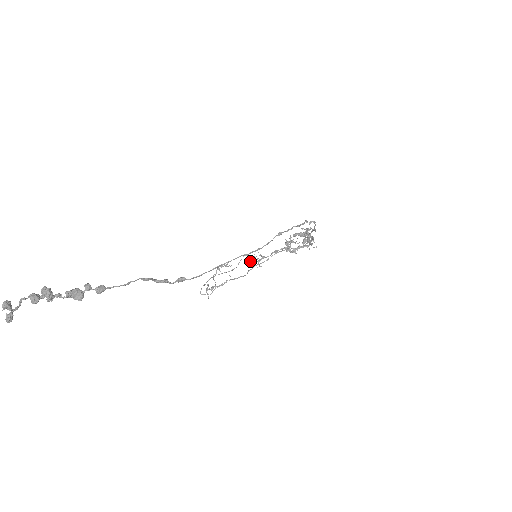
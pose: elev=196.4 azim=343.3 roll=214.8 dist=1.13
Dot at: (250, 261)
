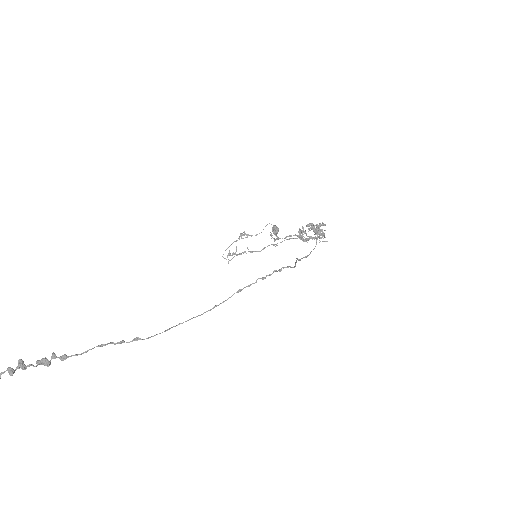
Dot at: (272, 231)
